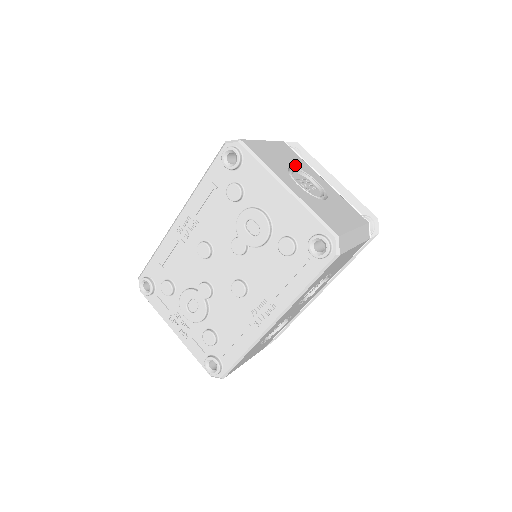
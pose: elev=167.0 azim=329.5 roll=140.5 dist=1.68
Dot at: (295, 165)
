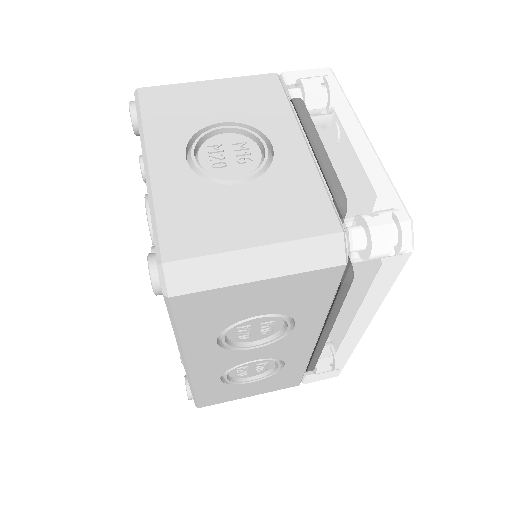
Dot at: (241, 118)
